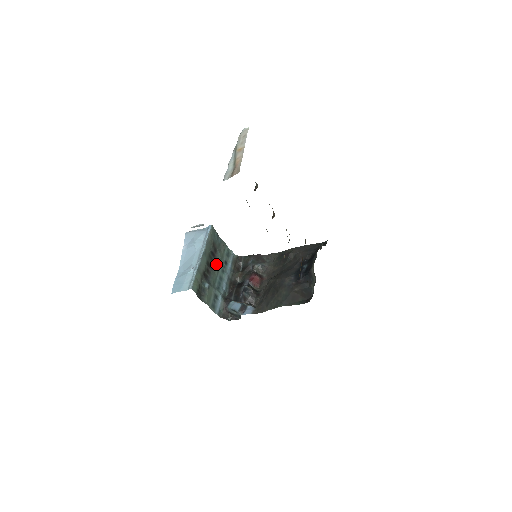
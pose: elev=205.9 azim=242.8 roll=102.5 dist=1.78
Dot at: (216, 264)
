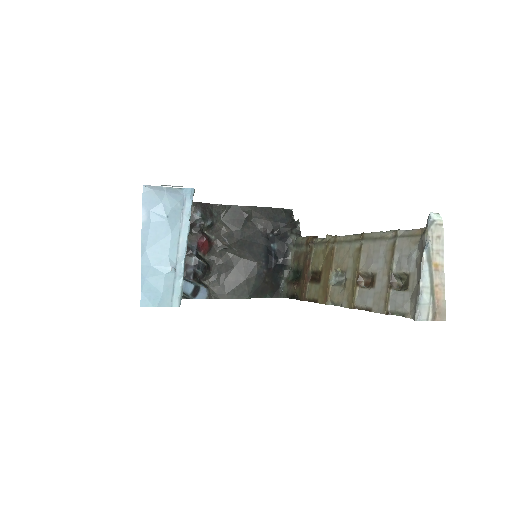
Dot at: occluded
